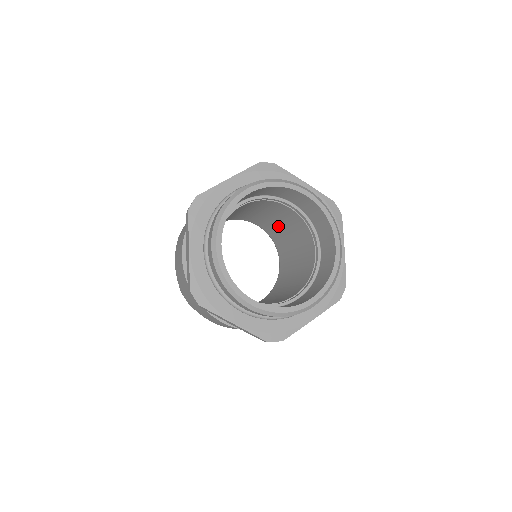
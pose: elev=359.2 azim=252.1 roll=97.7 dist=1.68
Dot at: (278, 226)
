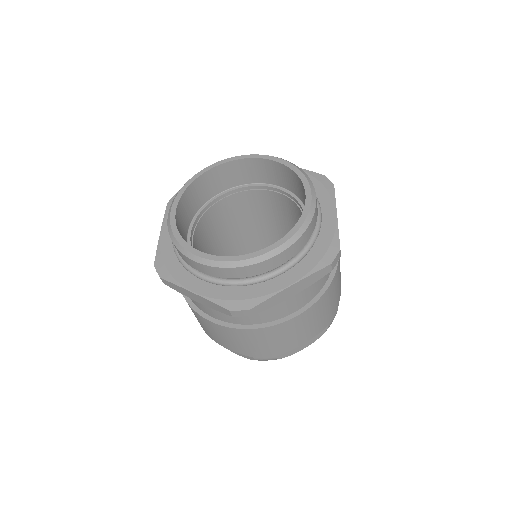
Dot at: occluded
